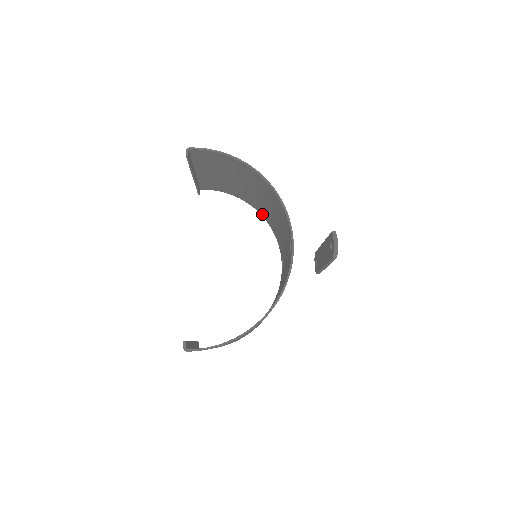
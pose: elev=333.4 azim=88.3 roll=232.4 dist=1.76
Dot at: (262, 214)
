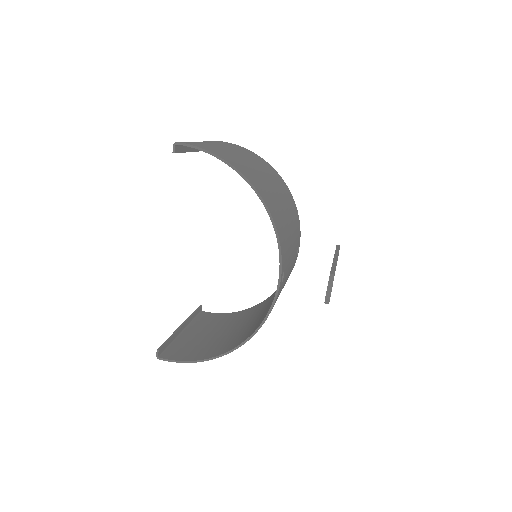
Dot at: occluded
